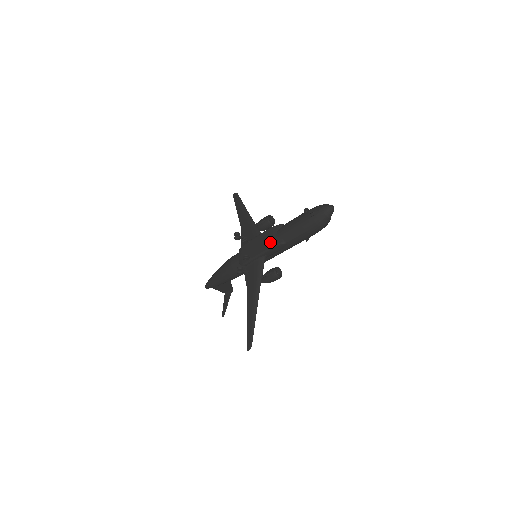
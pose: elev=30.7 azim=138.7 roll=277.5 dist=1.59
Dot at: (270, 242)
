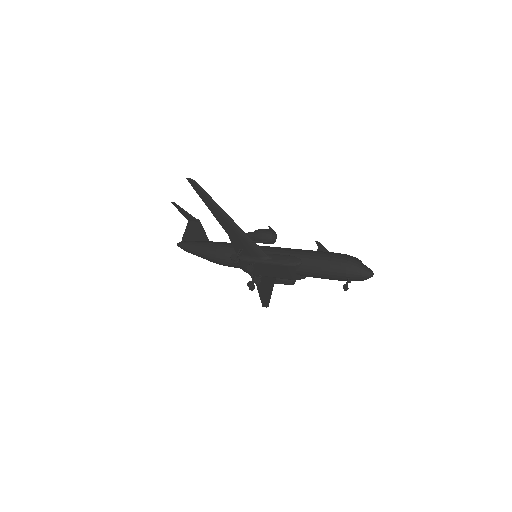
Dot at: (288, 276)
